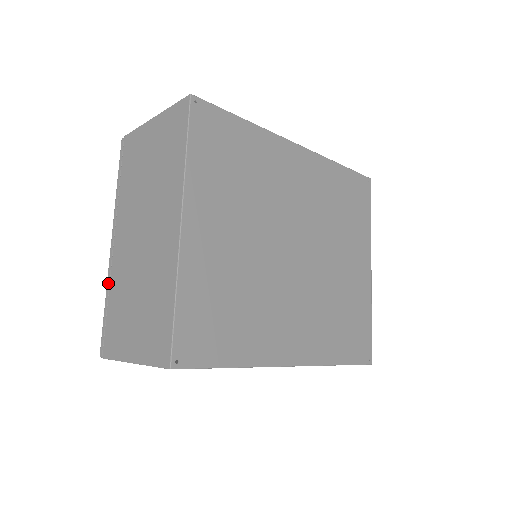
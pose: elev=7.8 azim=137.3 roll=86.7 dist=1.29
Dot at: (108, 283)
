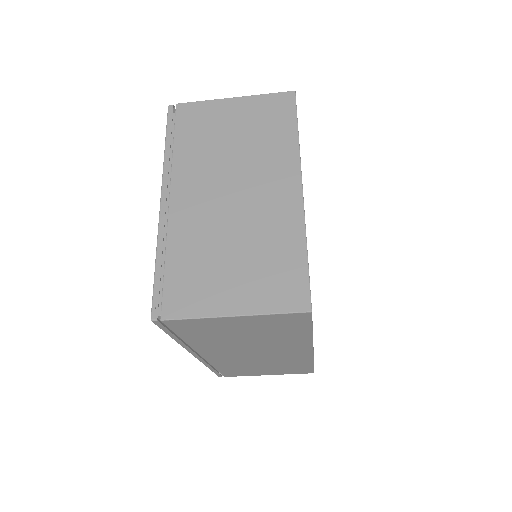
Dot at: (161, 240)
